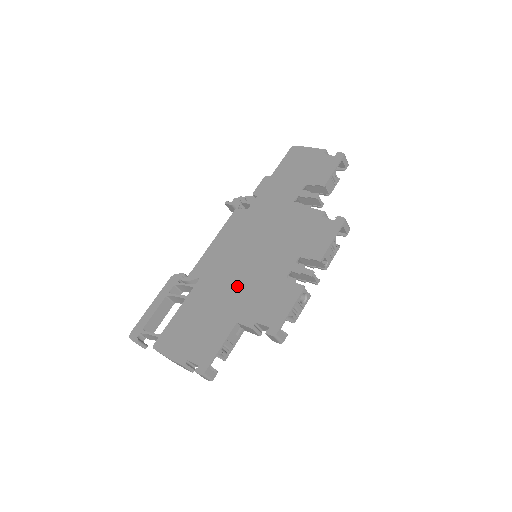
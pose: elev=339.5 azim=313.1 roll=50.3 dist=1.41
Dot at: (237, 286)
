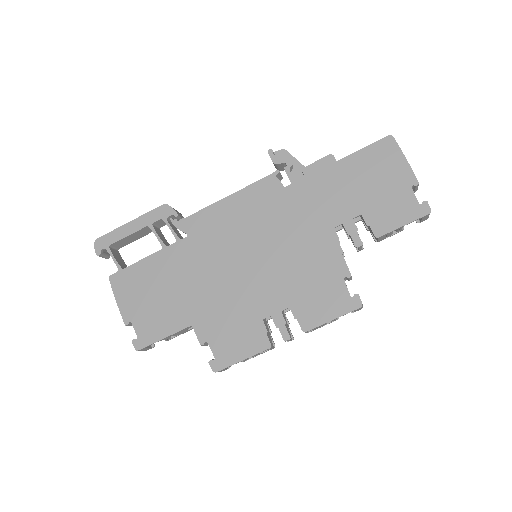
Dot at: (215, 283)
